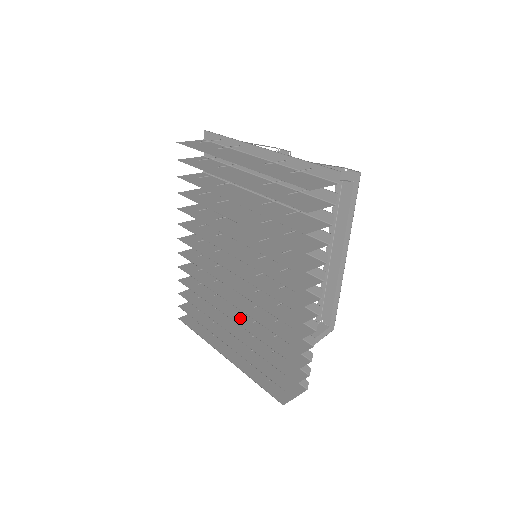
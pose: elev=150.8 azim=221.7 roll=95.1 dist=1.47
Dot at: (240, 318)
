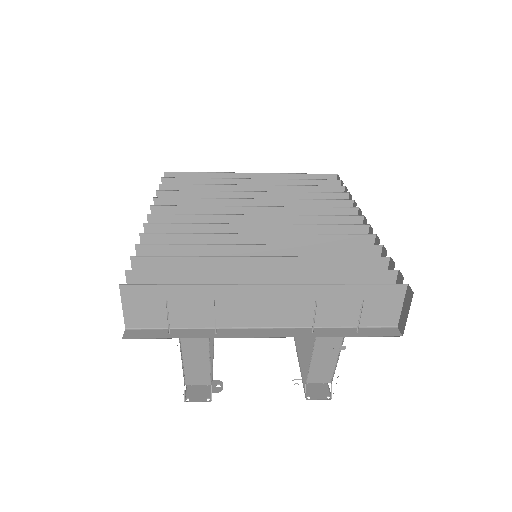
Dot at: occluded
